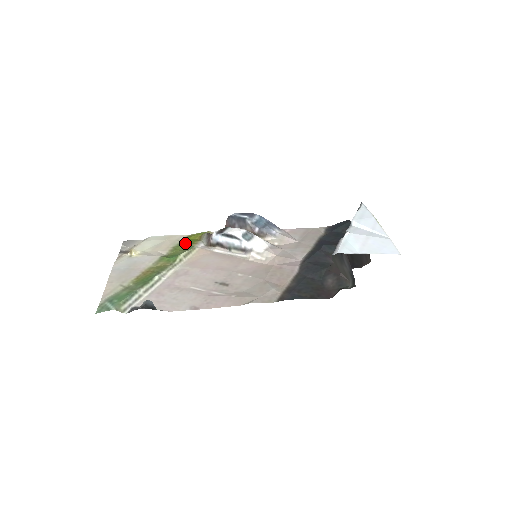
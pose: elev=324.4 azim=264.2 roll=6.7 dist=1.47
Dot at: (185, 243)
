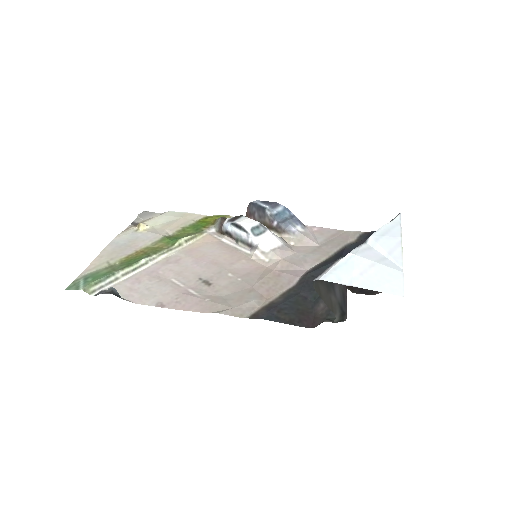
Dot at: (197, 225)
